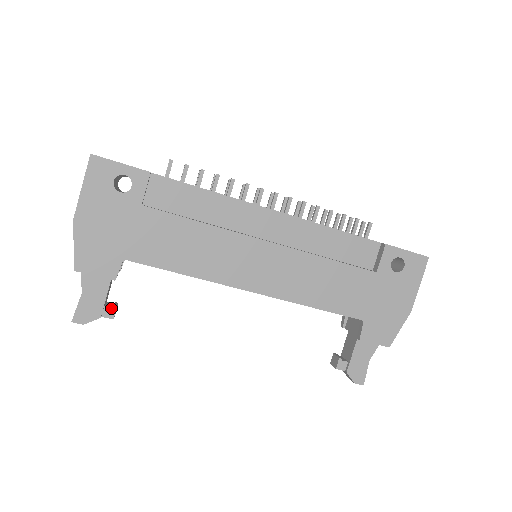
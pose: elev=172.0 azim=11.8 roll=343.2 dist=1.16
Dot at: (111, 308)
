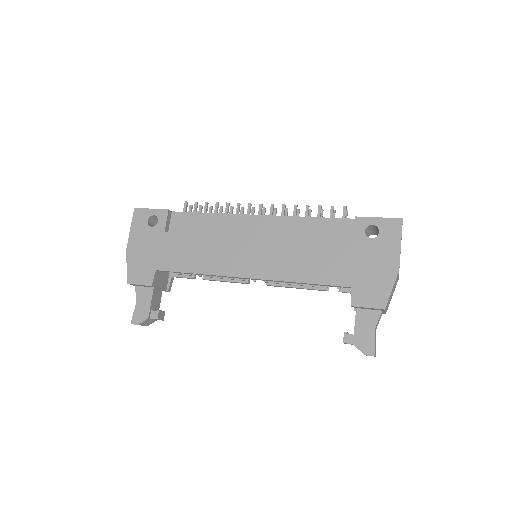
Dot at: (156, 311)
